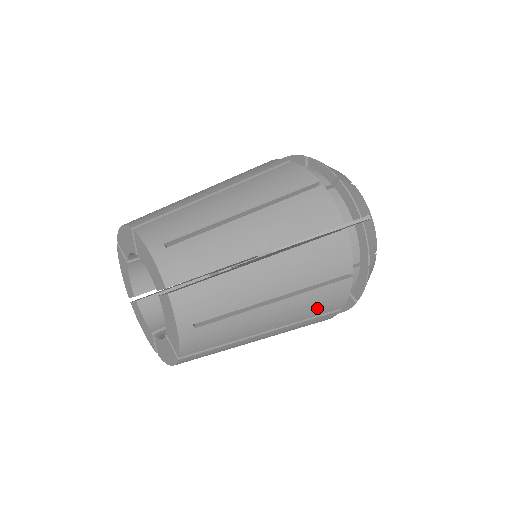
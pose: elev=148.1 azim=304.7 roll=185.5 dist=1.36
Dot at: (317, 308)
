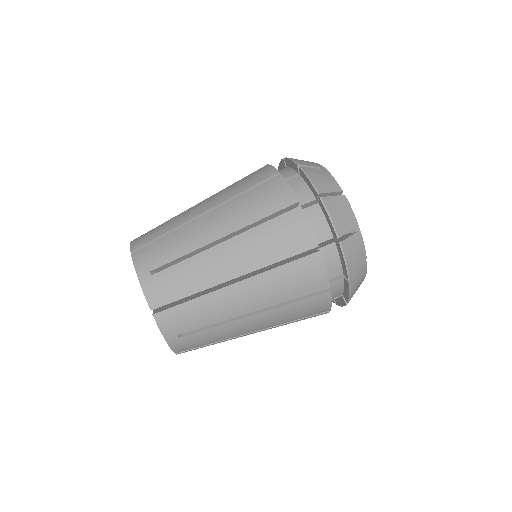
Dot at: (298, 315)
